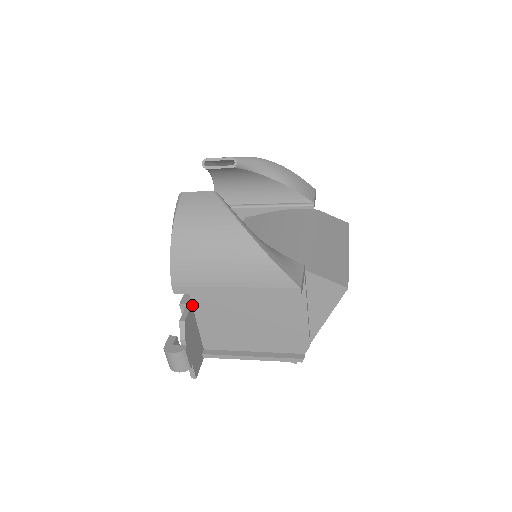
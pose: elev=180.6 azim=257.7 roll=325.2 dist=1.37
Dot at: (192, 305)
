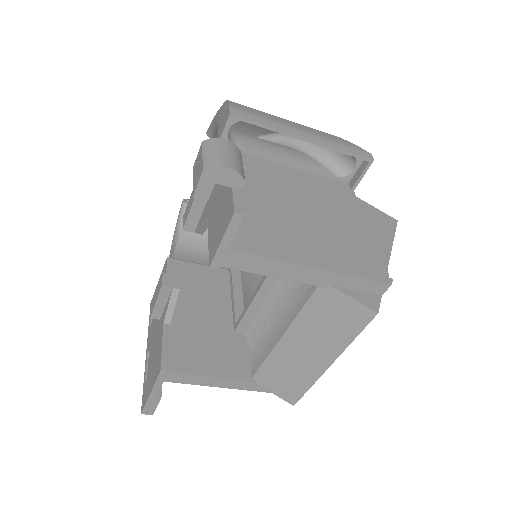
Dot at: occluded
